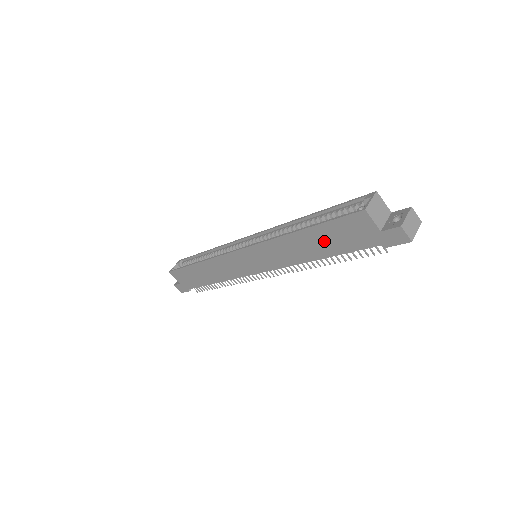
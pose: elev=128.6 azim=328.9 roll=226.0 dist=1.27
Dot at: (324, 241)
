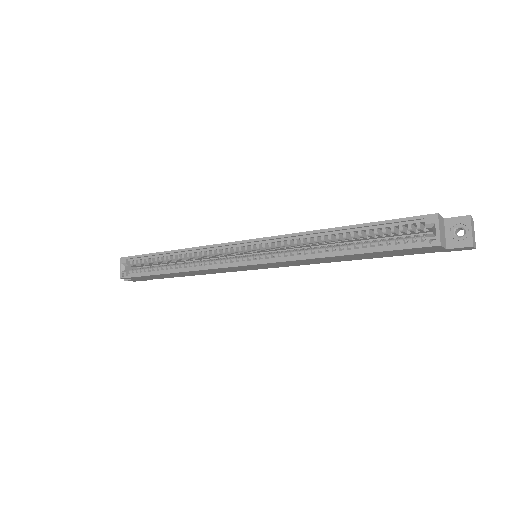
Dot at: (370, 256)
